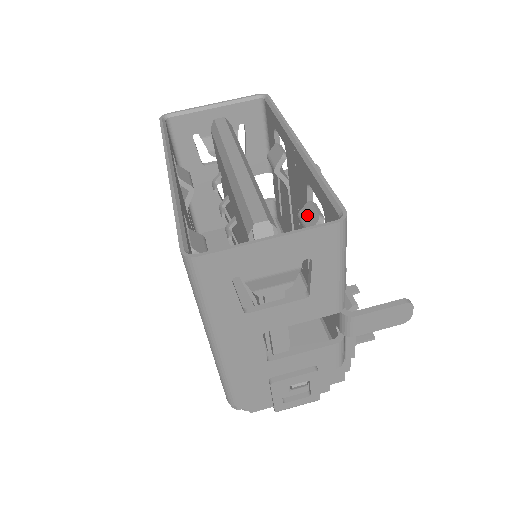
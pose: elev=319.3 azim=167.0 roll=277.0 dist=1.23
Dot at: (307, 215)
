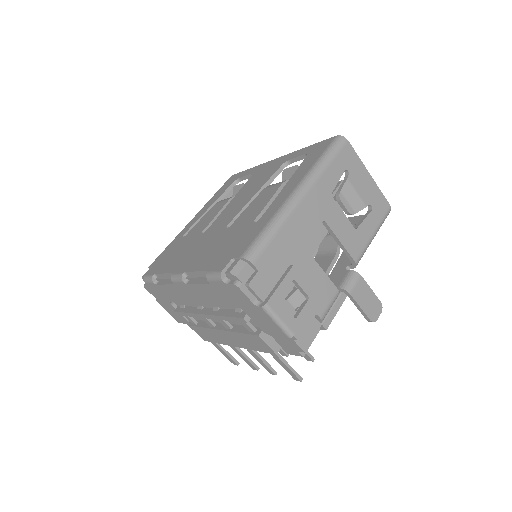
Dot at: occluded
